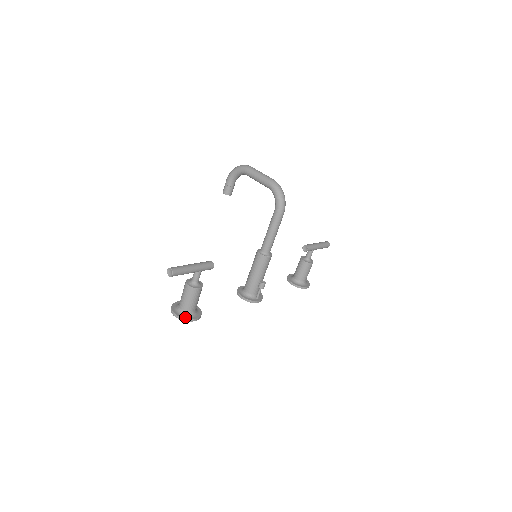
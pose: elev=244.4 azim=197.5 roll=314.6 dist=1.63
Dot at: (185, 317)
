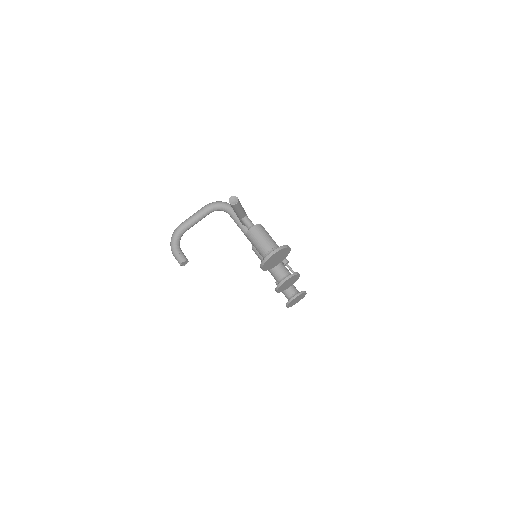
Dot at: (281, 247)
